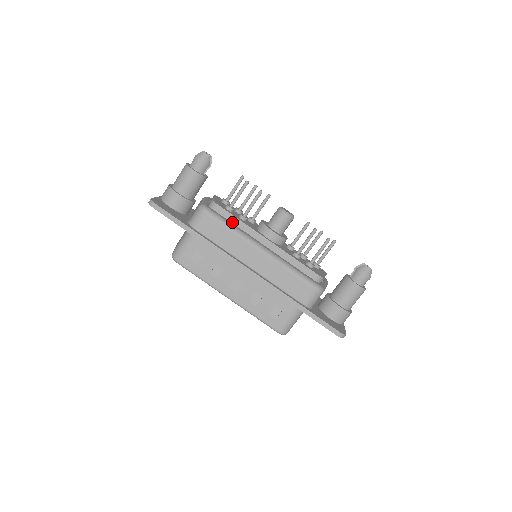
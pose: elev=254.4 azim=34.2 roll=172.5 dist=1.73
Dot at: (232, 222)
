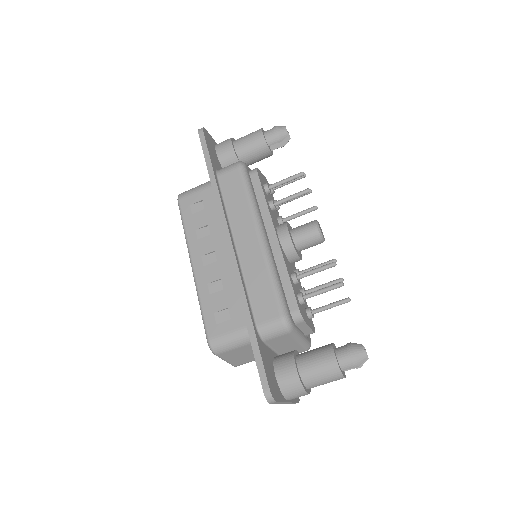
Dot at: (257, 196)
